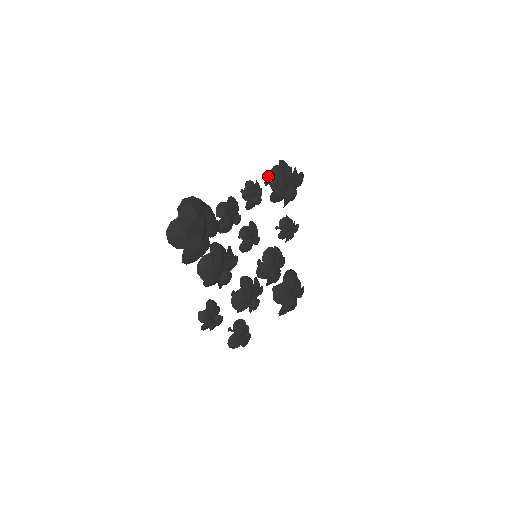
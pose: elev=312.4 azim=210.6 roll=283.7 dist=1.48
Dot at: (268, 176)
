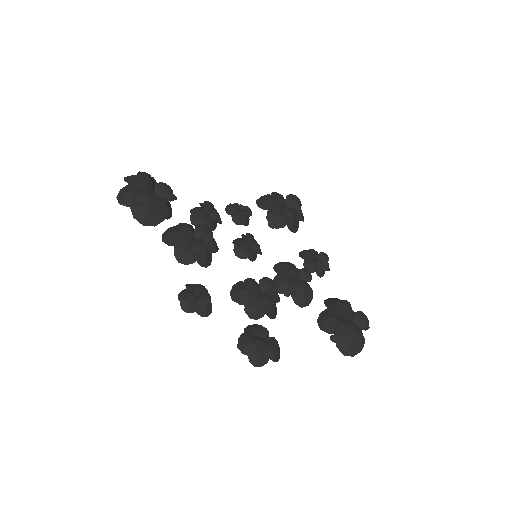
Dot at: (256, 203)
